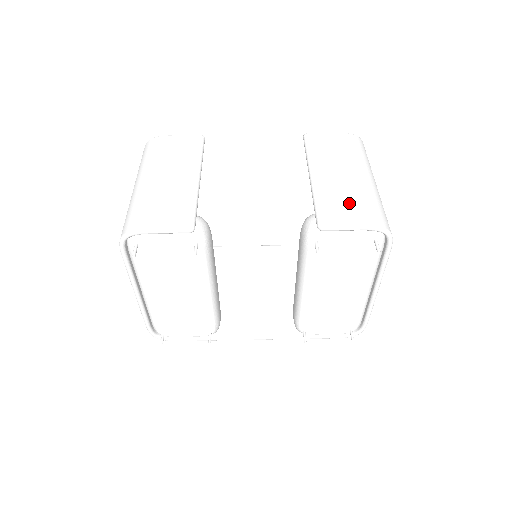
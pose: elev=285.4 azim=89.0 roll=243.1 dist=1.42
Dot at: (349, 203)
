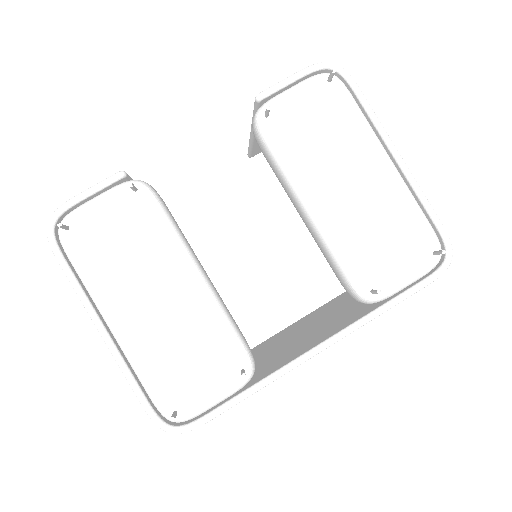
Dot at: occluded
